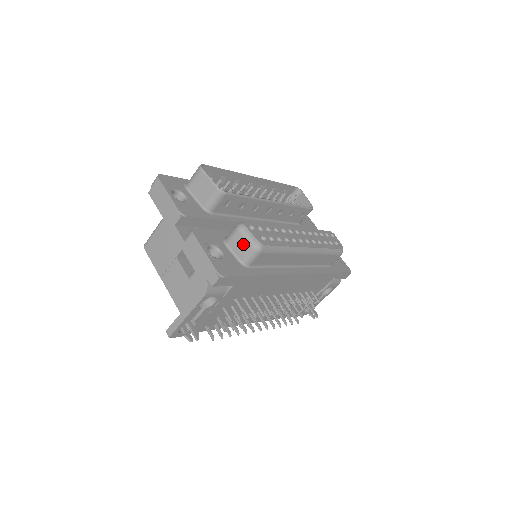
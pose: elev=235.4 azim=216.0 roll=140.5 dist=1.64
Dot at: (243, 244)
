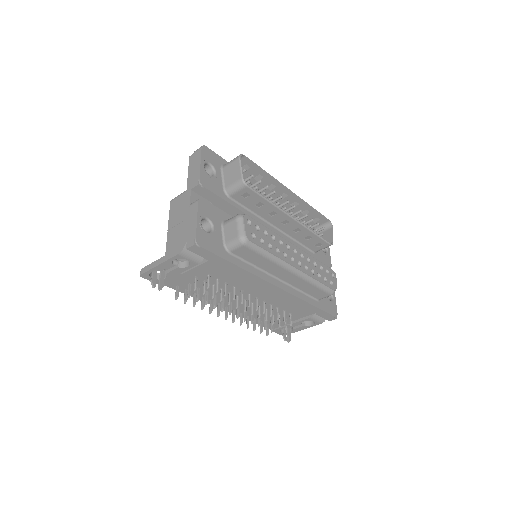
Dot at: (234, 231)
